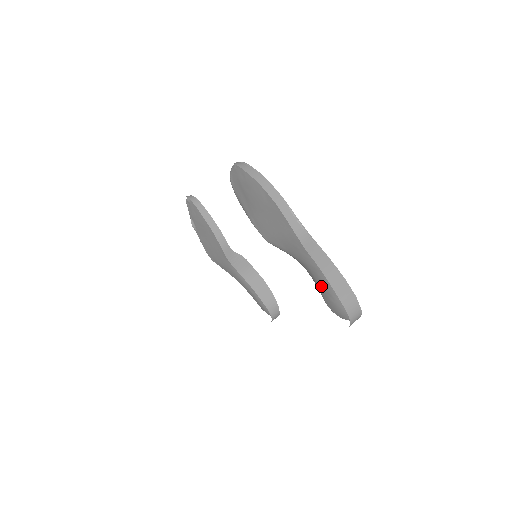
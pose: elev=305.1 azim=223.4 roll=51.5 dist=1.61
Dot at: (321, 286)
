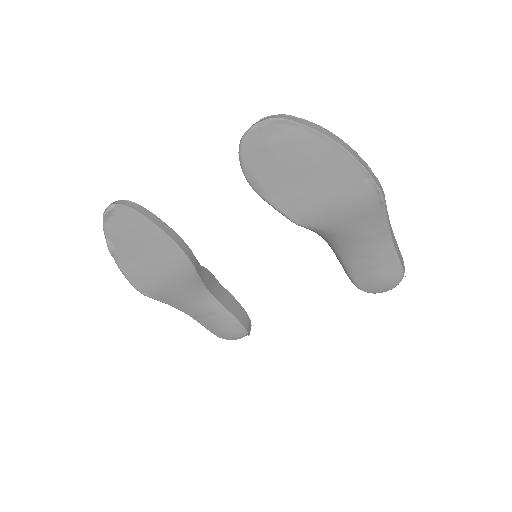
Dot at: (362, 261)
